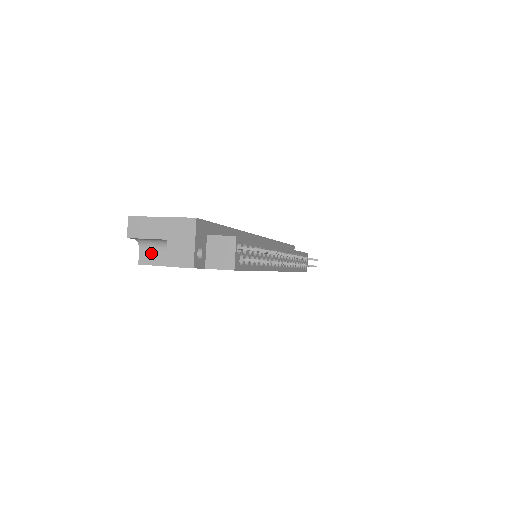
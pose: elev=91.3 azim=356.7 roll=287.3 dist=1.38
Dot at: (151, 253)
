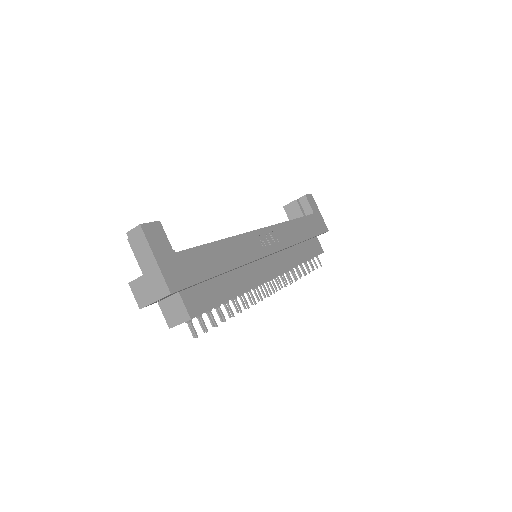
Dot at: occluded
